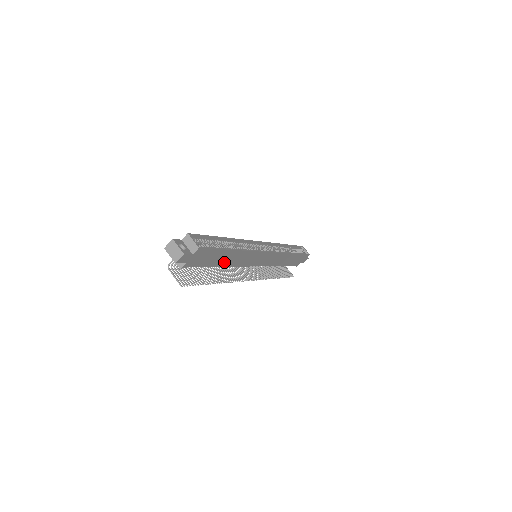
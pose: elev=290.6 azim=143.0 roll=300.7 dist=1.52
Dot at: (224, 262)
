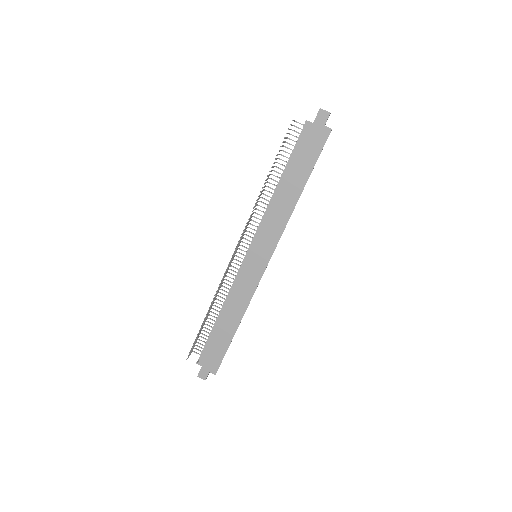
Dot at: (286, 186)
